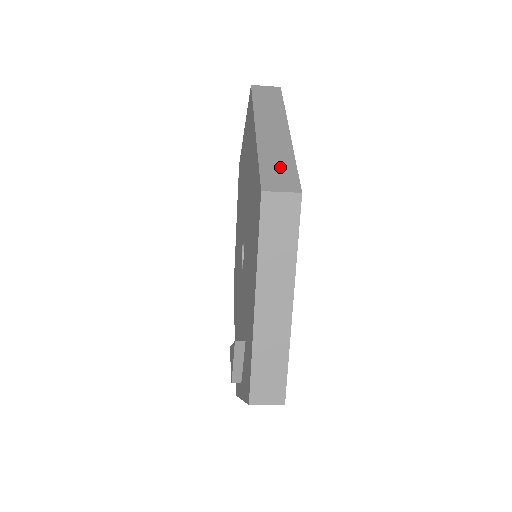
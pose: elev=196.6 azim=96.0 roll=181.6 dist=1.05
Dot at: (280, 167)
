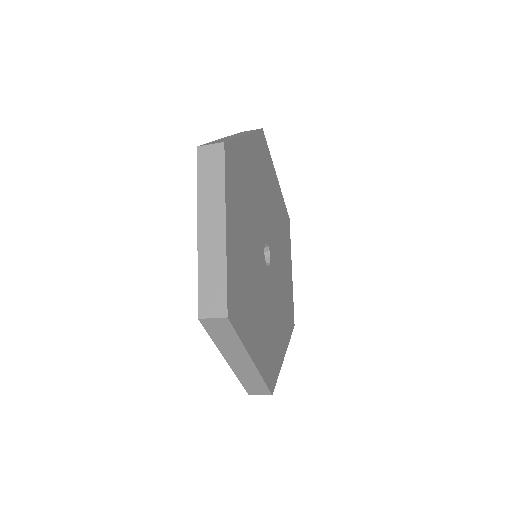
Dot at: (214, 285)
